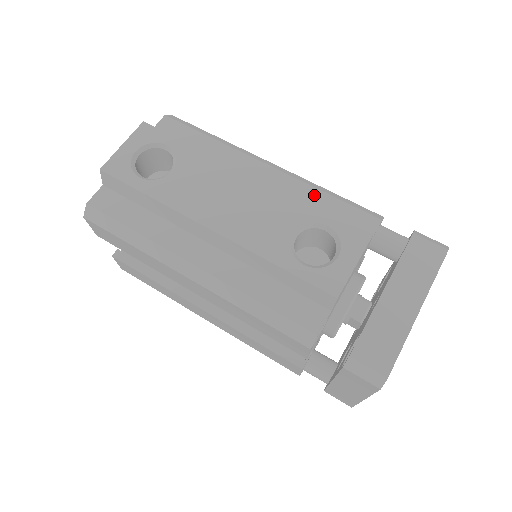
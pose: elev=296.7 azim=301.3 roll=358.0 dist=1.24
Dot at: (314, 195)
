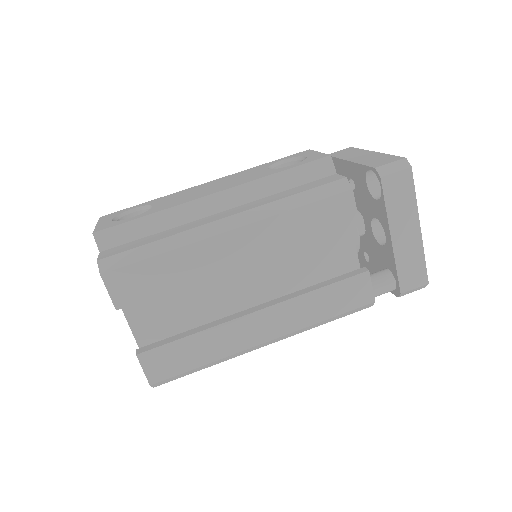
Dot at: occluded
